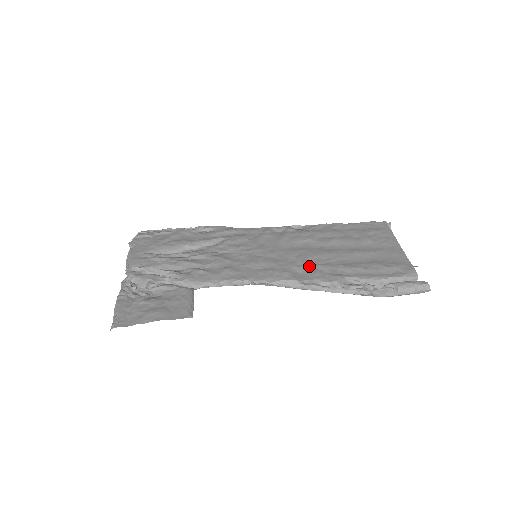
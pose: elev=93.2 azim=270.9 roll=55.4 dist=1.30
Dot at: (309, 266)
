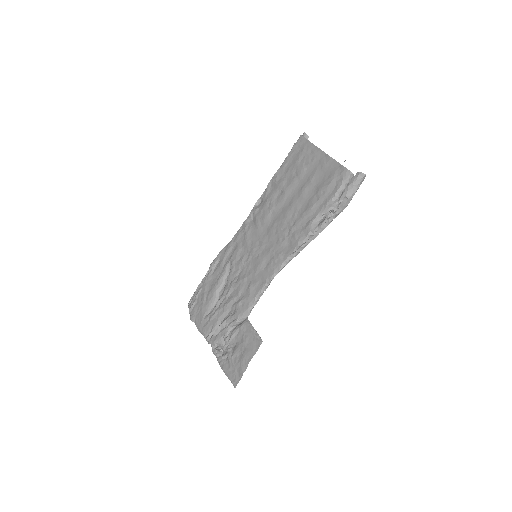
Dot at: (288, 234)
